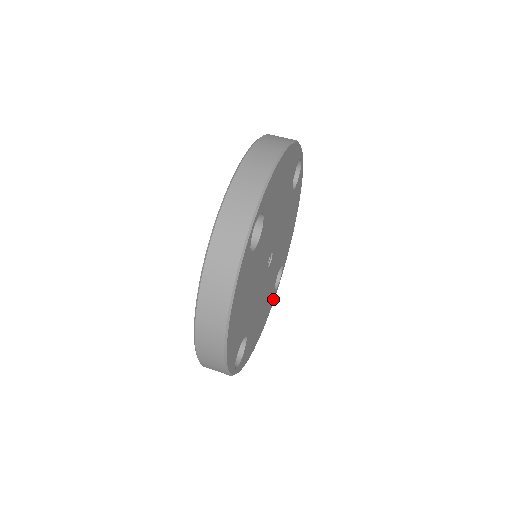
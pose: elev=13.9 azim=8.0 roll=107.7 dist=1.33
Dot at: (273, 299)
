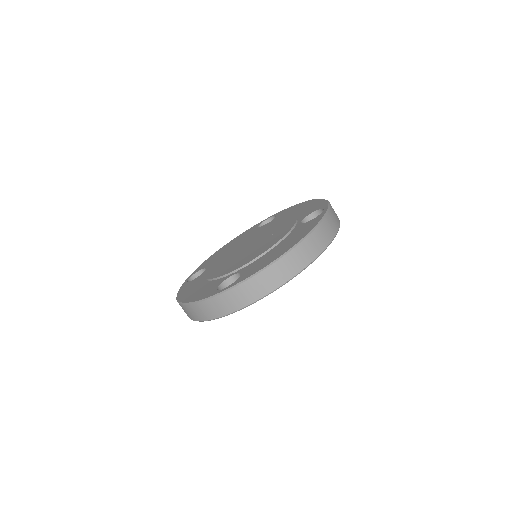
Dot at: occluded
